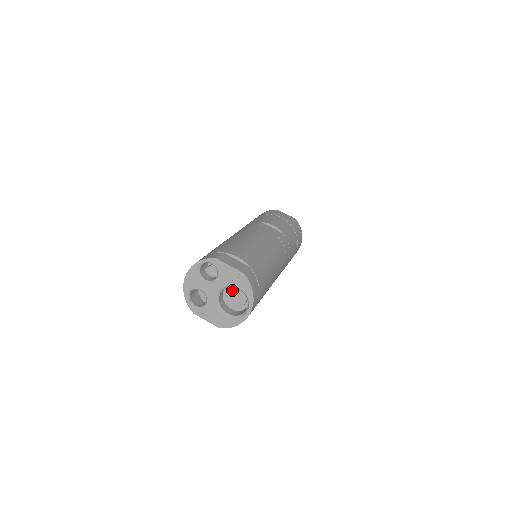
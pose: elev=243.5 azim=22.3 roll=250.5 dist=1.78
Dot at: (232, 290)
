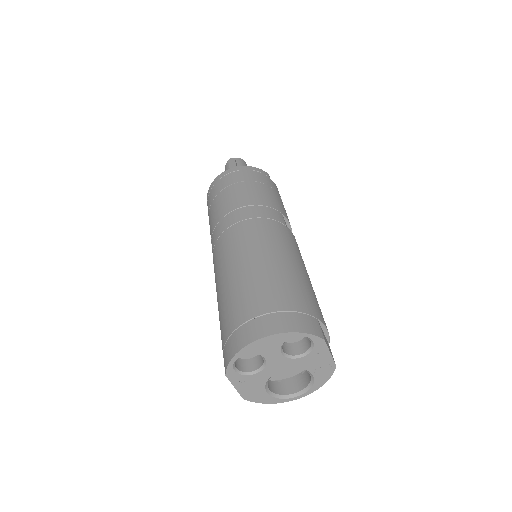
Dot at: occluded
